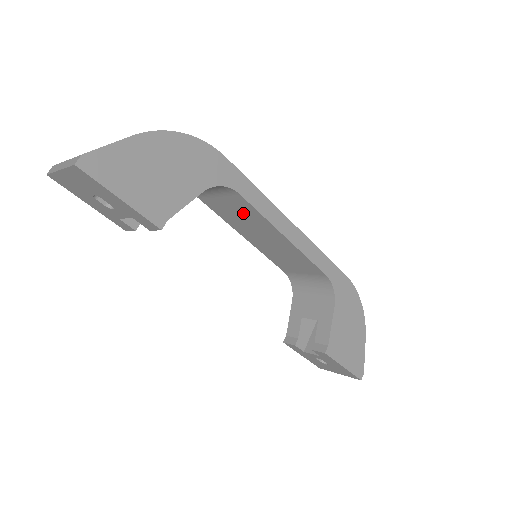
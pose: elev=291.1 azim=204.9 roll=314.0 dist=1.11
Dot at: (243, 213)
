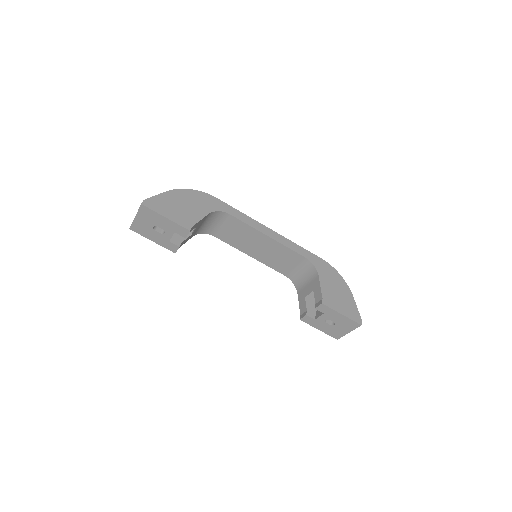
Dot at: (239, 231)
